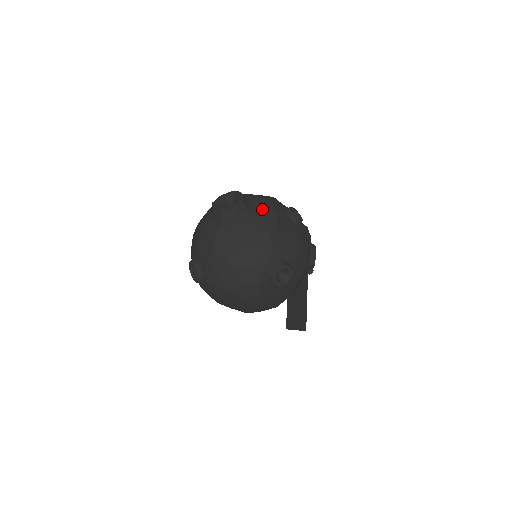
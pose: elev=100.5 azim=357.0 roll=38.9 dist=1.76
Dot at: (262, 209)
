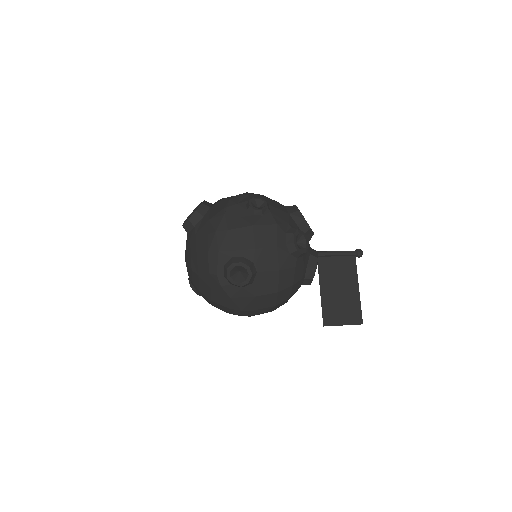
Dot at: (215, 211)
